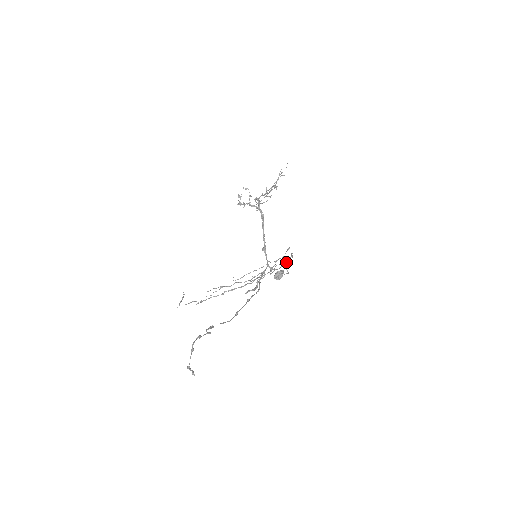
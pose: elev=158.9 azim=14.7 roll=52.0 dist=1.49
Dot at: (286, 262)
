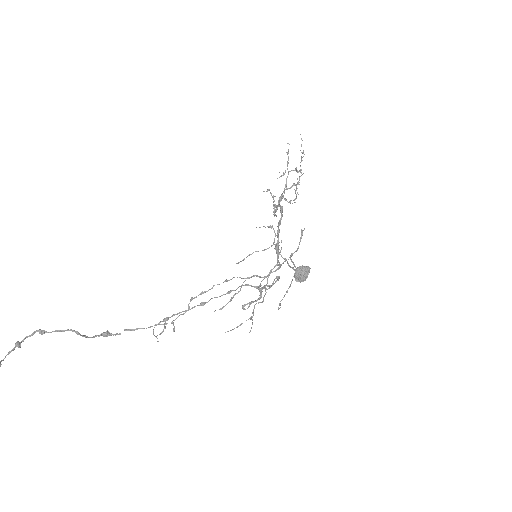
Dot at: (277, 244)
